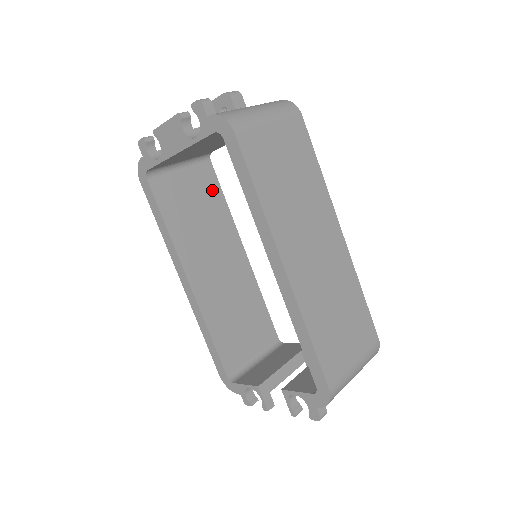
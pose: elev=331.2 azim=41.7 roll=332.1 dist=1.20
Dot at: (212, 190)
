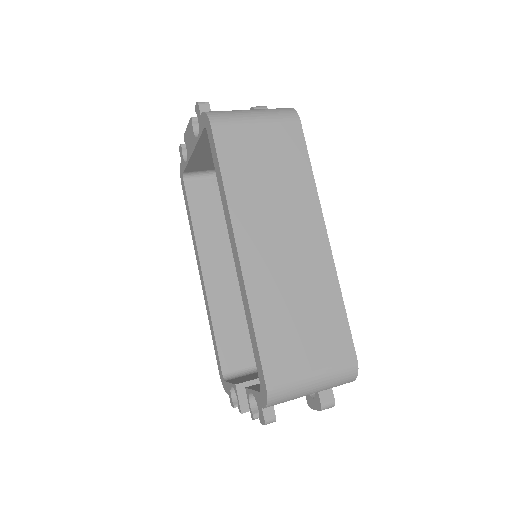
Dot at: occluded
